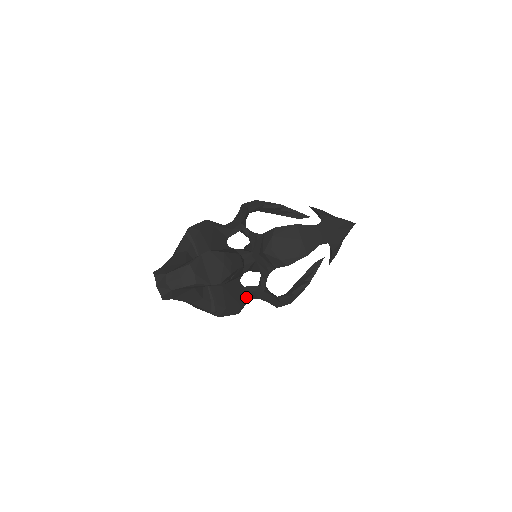
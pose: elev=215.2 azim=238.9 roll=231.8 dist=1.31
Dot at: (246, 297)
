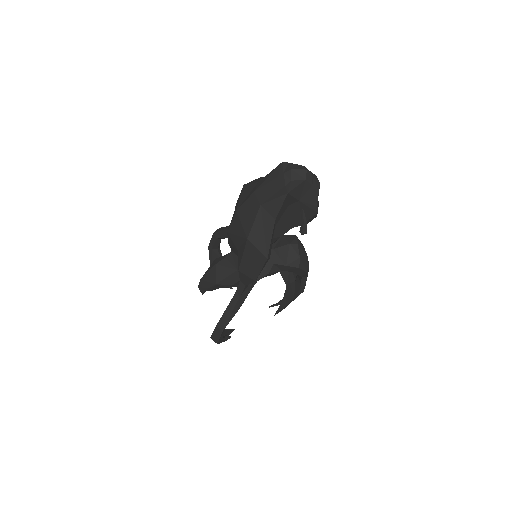
Dot at: occluded
